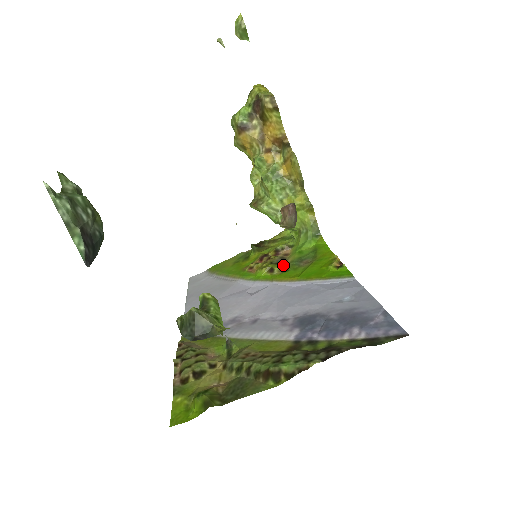
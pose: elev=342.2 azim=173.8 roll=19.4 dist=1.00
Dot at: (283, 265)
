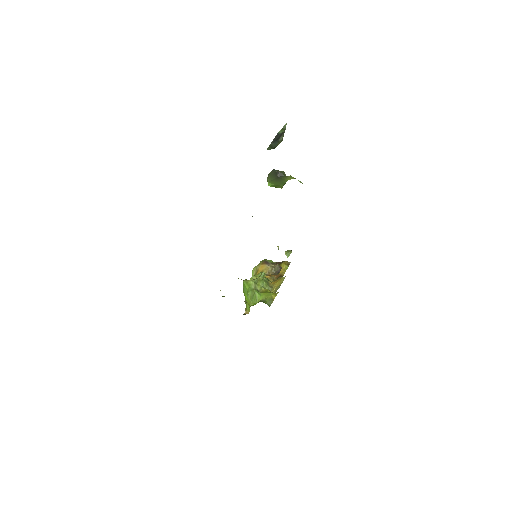
Dot at: occluded
